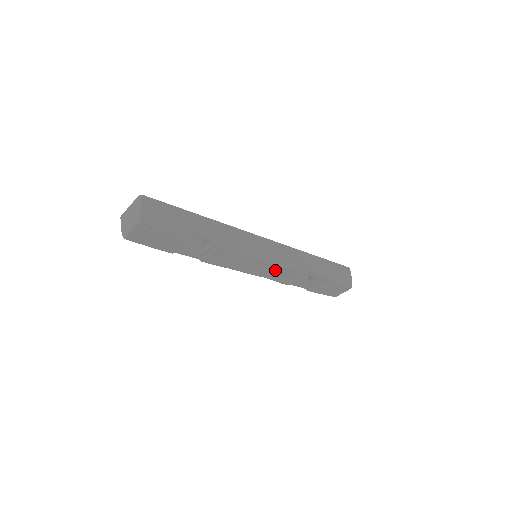
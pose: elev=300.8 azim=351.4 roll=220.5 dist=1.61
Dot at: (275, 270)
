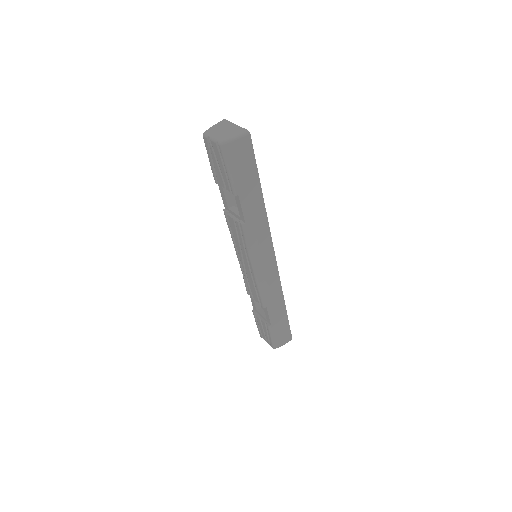
Dot at: (251, 279)
